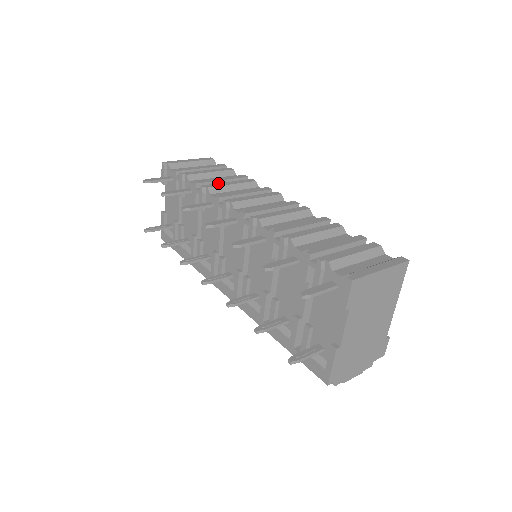
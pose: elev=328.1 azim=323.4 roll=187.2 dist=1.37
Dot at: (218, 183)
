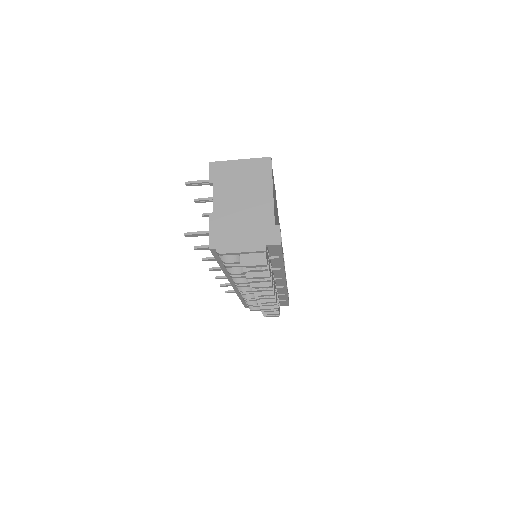
Dot at: occluded
